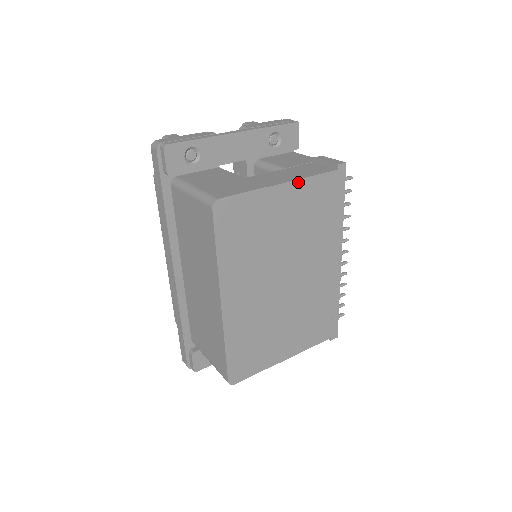
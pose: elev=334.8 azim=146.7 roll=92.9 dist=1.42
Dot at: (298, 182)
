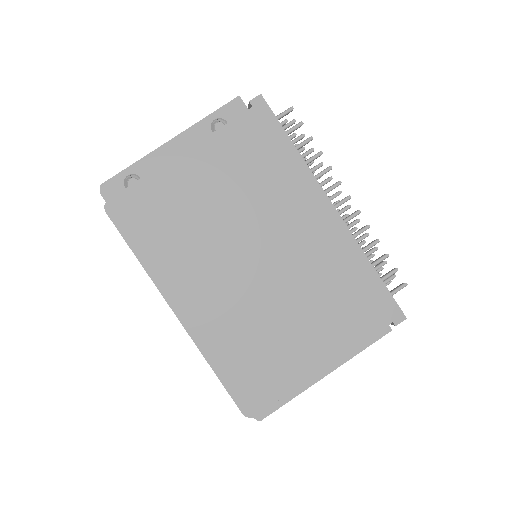
Dot at: (202, 143)
